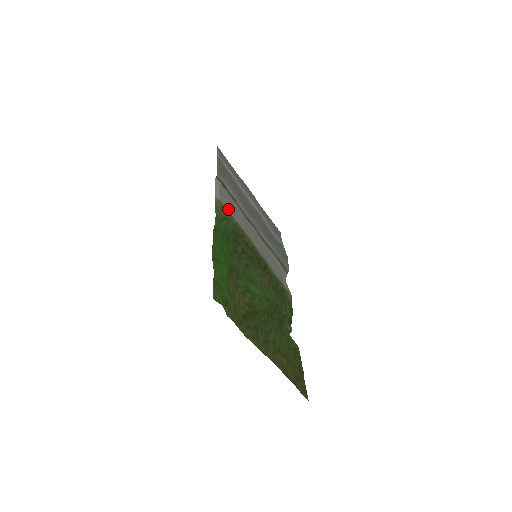
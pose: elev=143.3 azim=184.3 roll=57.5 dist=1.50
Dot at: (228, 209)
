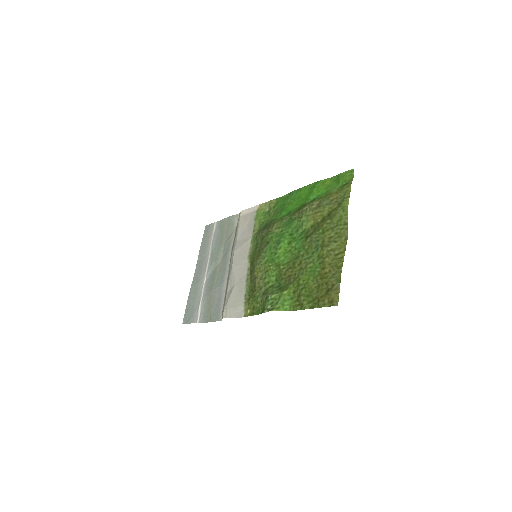
Dot at: (253, 221)
